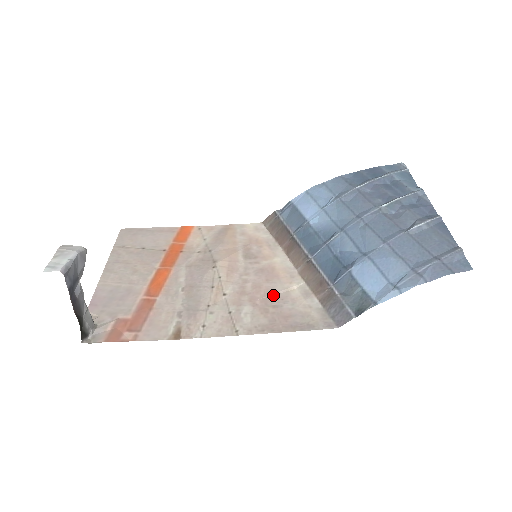
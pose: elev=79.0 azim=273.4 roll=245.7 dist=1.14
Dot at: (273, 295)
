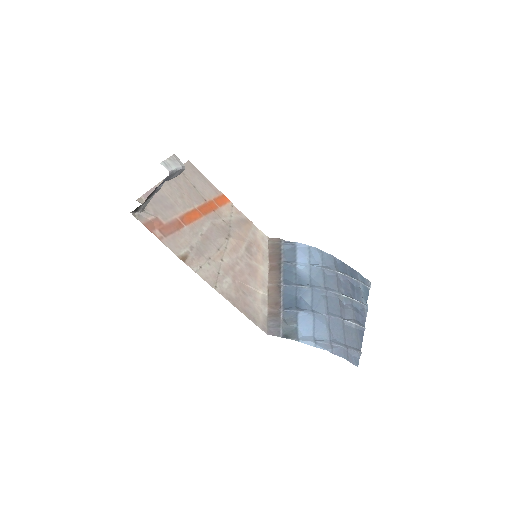
Dot at: (247, 285)
